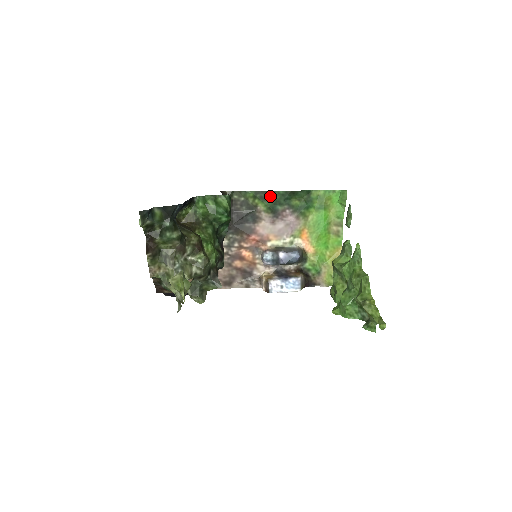
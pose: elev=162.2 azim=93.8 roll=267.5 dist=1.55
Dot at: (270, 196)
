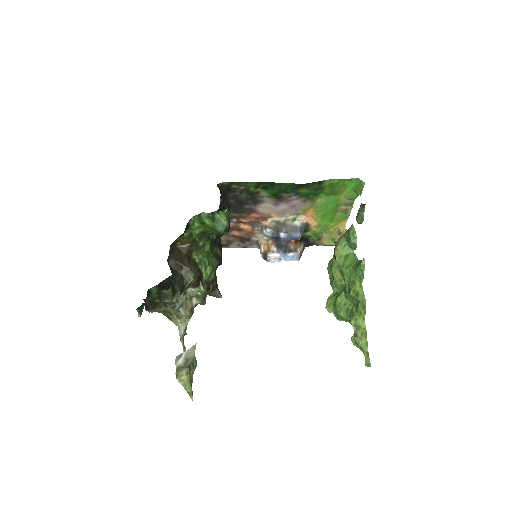
Dot at: (275, 186)
